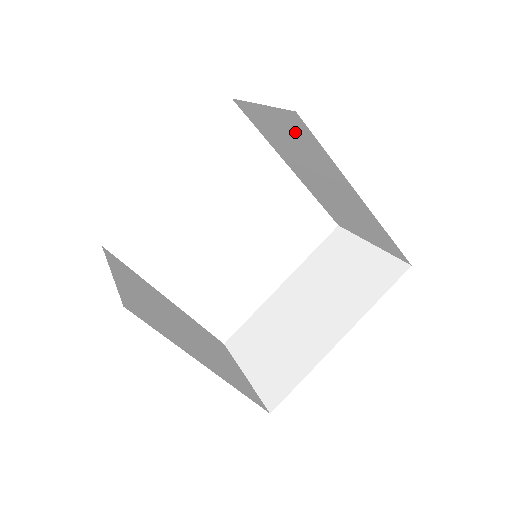
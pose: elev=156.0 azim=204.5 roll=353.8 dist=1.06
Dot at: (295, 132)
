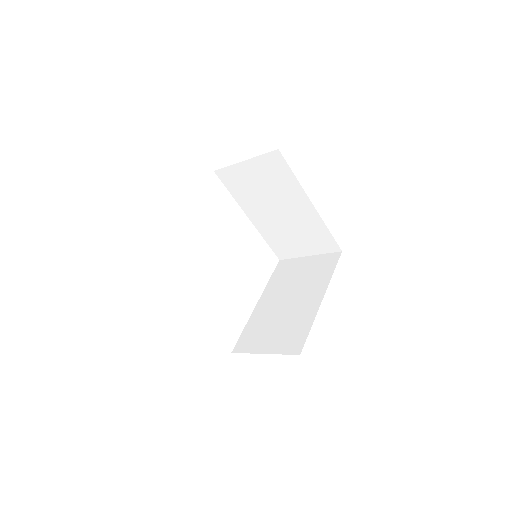
Dot at: (270, 170)
